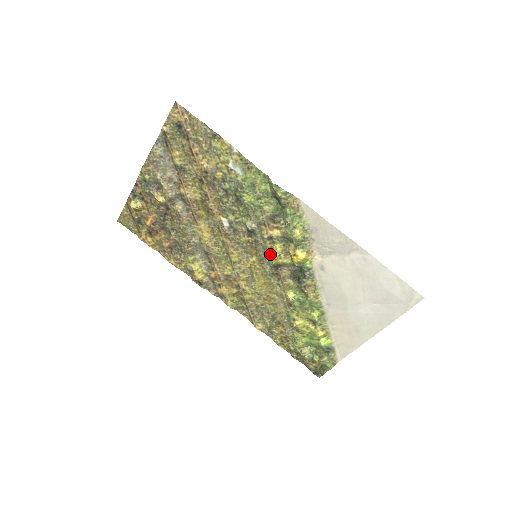
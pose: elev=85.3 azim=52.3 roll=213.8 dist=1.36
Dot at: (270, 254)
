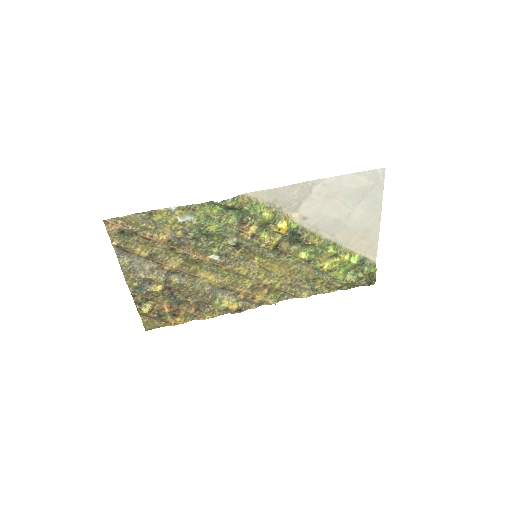
Dot at: (264, 245)
